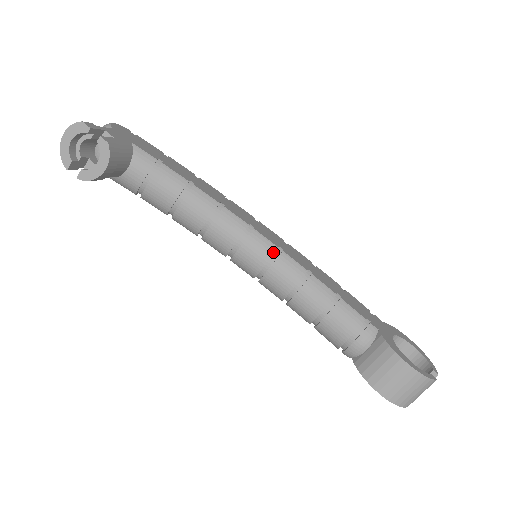
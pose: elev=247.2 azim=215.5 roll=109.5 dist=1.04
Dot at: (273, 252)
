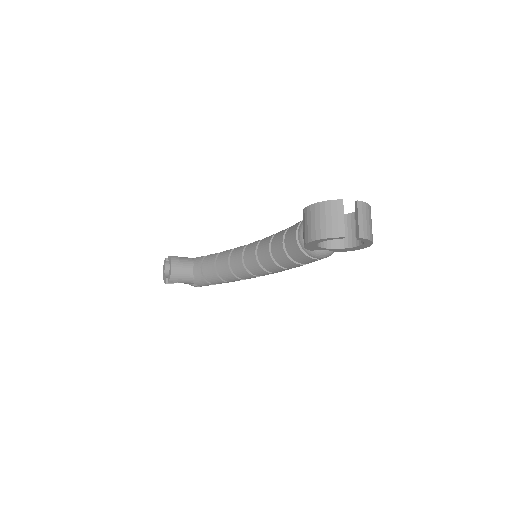
Dot at: (257, 243)
